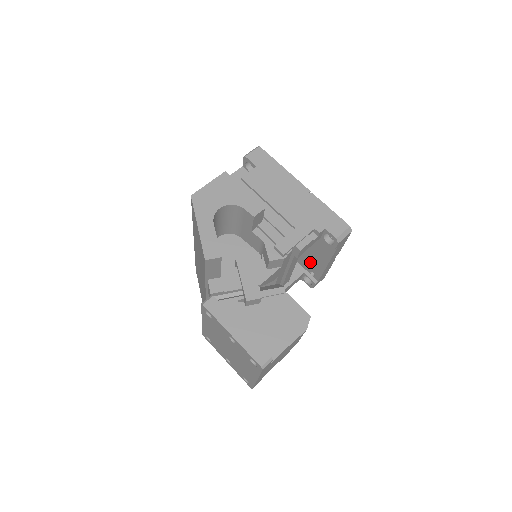
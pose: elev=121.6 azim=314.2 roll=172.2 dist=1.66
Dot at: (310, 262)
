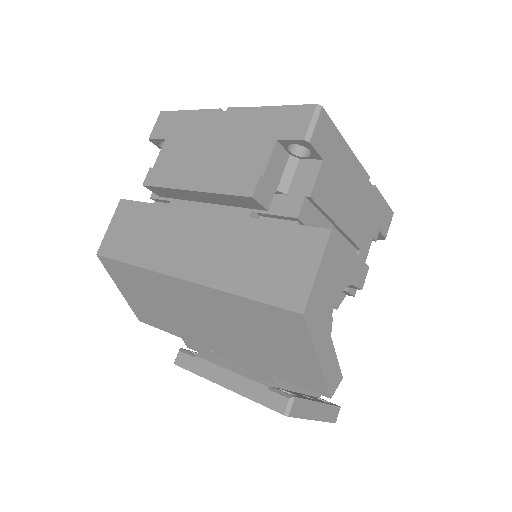
Dot at: occluded
